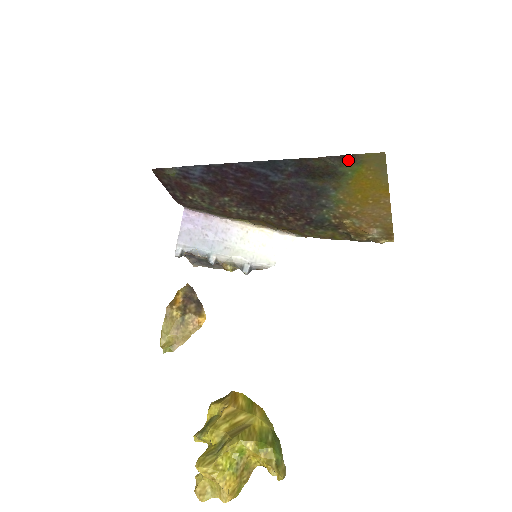
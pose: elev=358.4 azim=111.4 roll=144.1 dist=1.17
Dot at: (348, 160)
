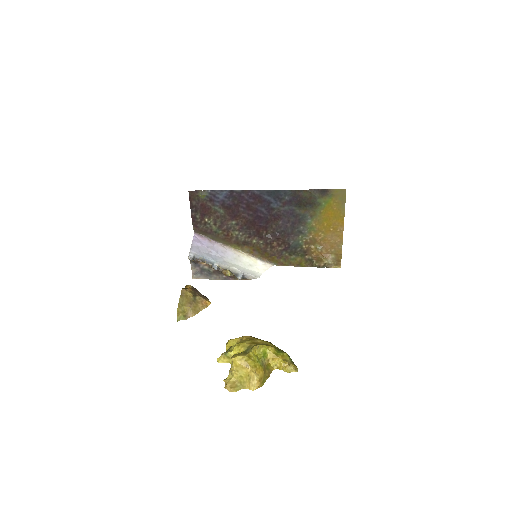
Dot at: (324, 193)
